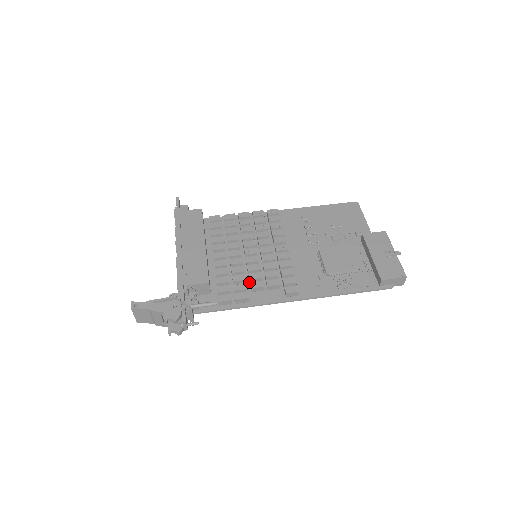
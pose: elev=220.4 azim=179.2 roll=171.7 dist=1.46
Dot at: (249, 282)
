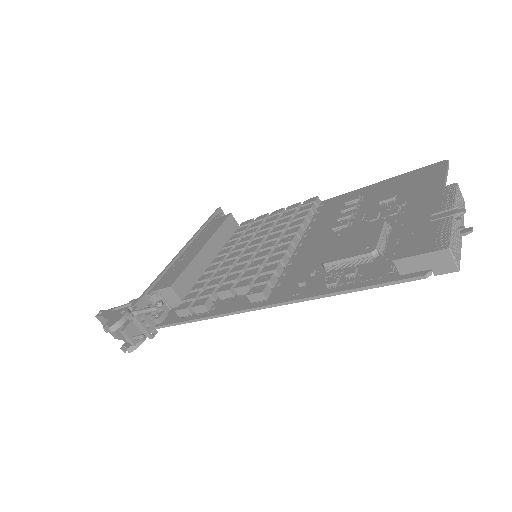
Dot at: occluded
